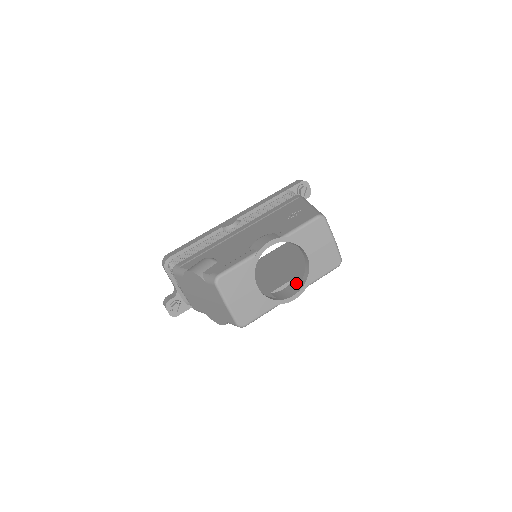
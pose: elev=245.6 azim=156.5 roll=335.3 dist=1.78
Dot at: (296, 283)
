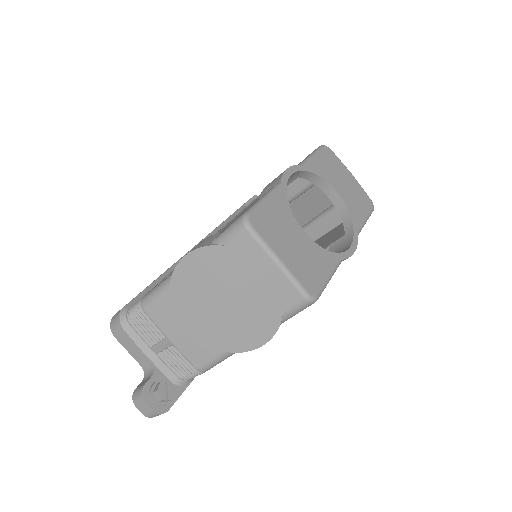
Dot at: (338, 243)
